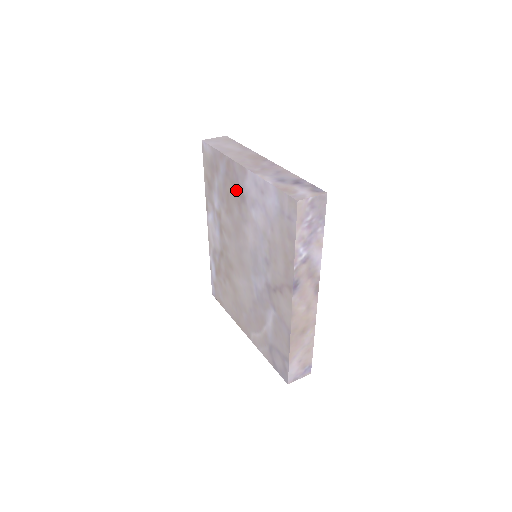
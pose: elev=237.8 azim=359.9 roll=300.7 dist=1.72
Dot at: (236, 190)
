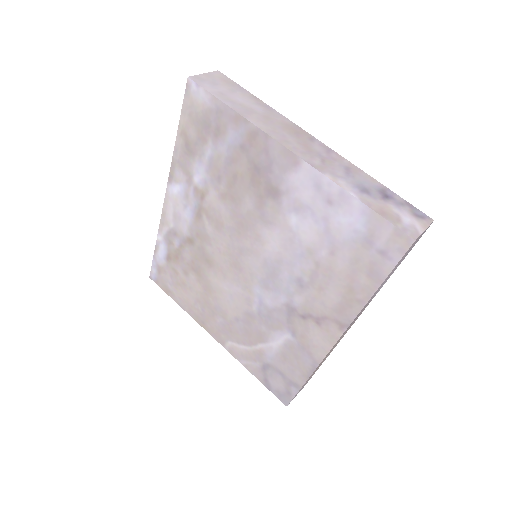
Dot at: (260, 177)
